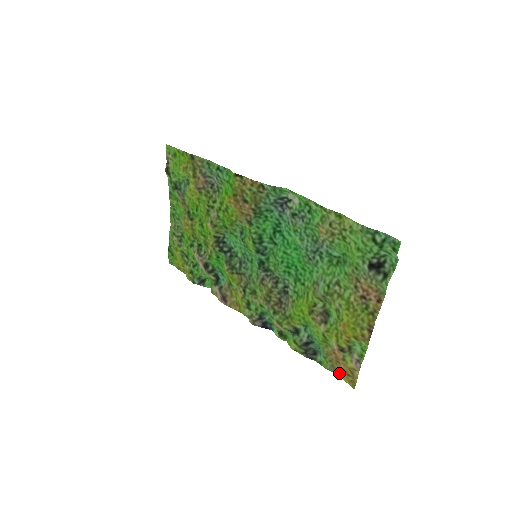
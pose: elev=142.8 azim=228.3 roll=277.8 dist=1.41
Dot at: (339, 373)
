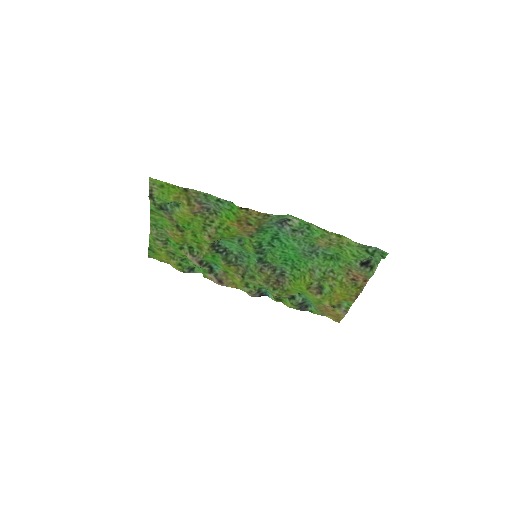
Dot at: (327, 316)
